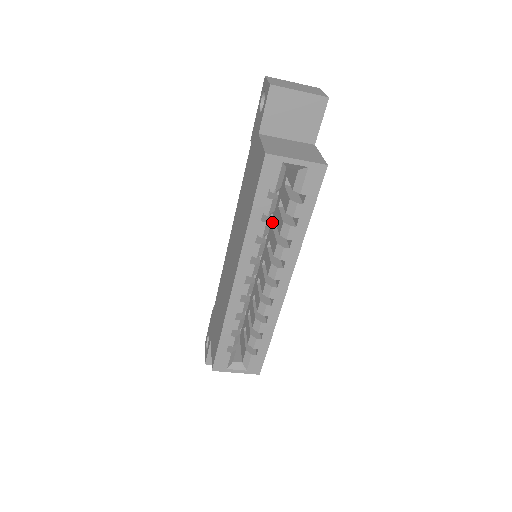
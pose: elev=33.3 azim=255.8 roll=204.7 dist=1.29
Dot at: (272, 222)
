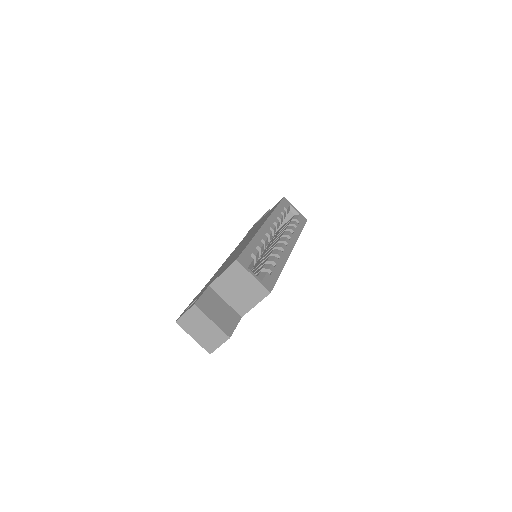
Dot at: (268, 246)
